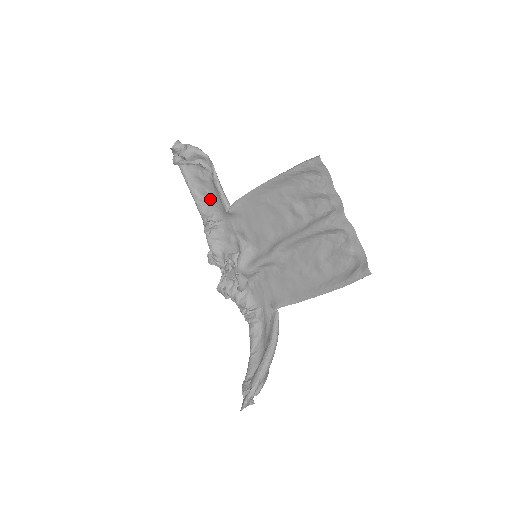
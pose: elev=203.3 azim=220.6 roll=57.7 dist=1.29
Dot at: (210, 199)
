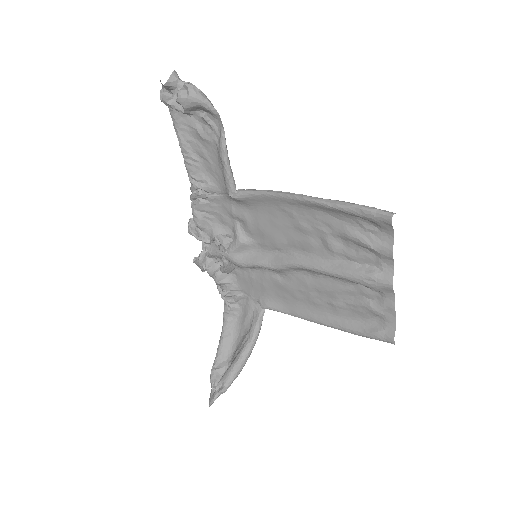
Dot at: (207, 163)
